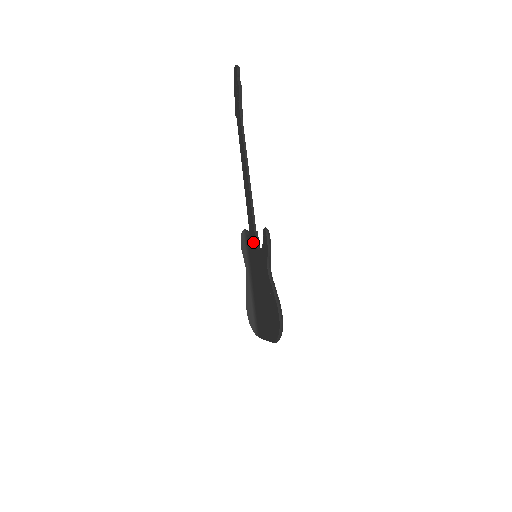
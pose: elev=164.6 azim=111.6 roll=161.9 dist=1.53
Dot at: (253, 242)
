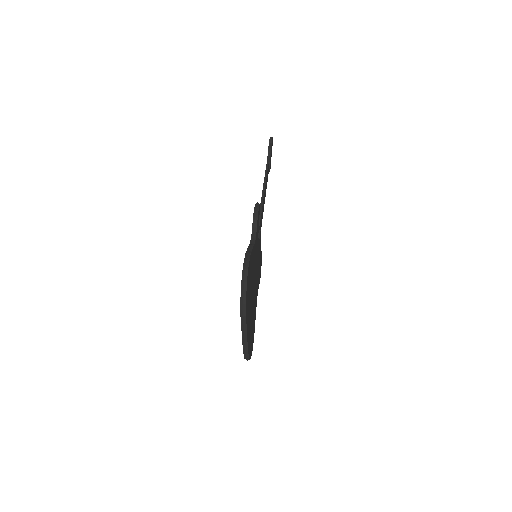
Dot at: occluded
